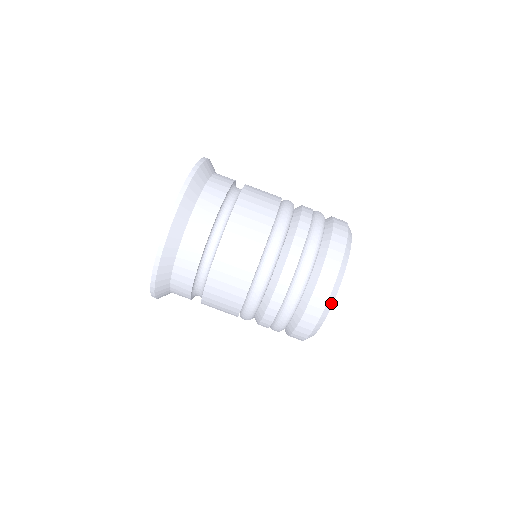
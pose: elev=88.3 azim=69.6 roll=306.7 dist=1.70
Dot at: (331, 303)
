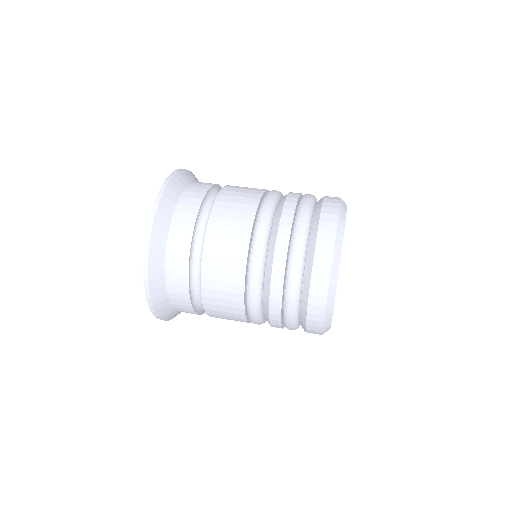
Dot at: (344, 215)
